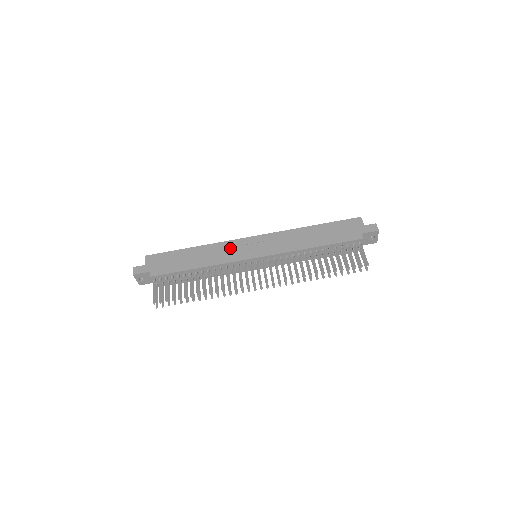
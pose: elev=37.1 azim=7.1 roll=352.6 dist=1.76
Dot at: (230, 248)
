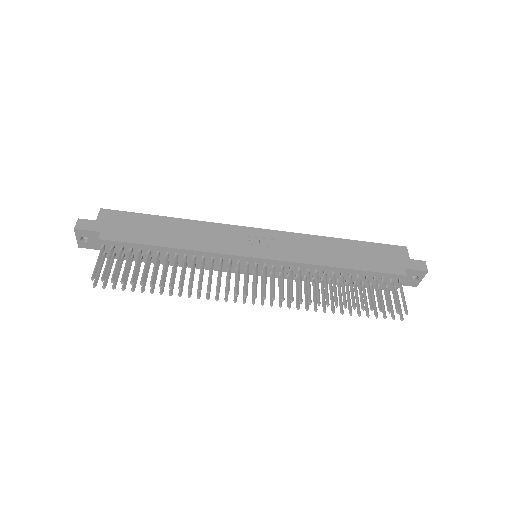
Dot at: (224, 234)
